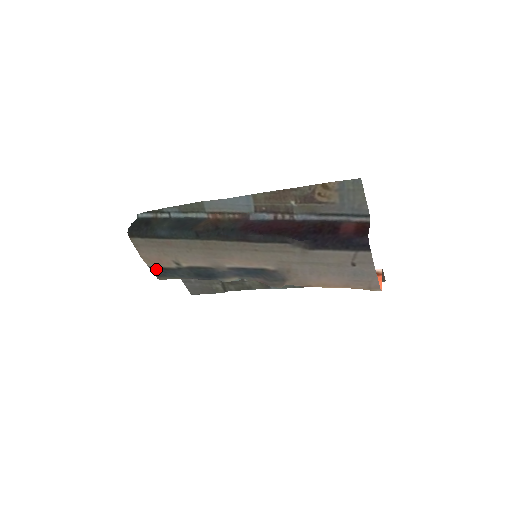
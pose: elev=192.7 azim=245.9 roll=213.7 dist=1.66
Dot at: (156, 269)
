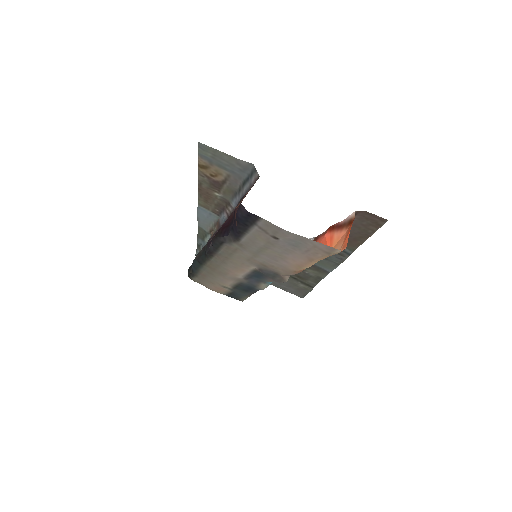
Dot at: (229, 295)
